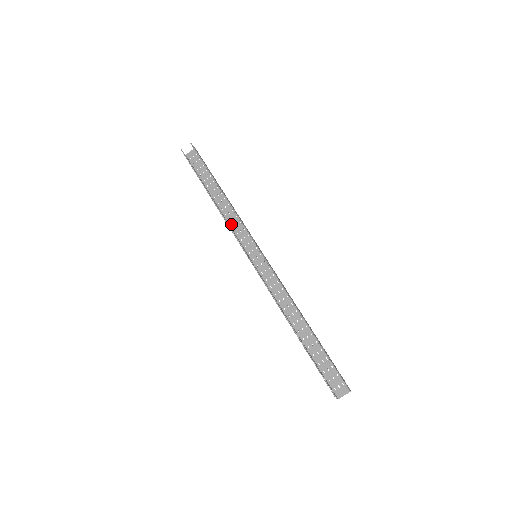
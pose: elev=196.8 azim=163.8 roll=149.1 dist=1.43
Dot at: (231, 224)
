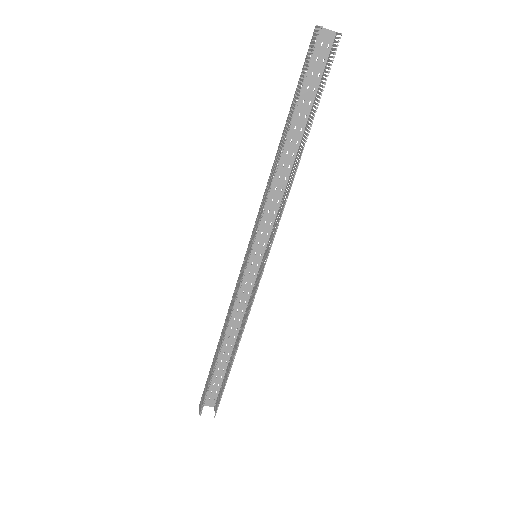
Dot at: occluded
